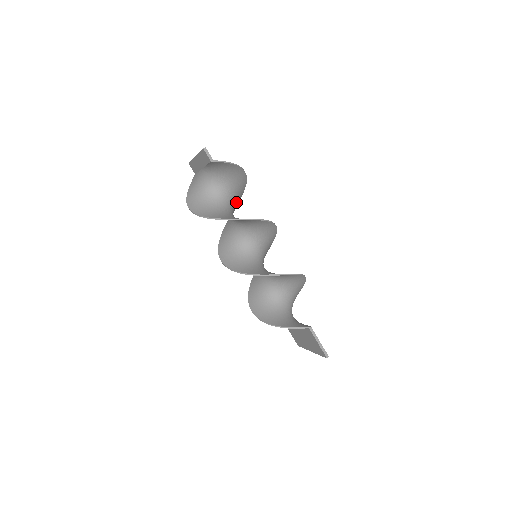
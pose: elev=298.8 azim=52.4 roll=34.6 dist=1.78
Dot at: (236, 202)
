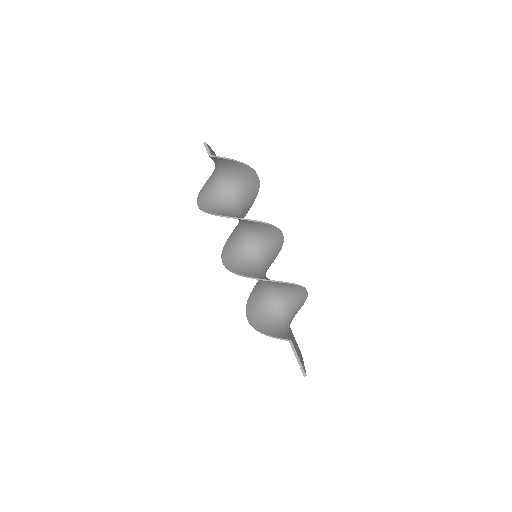
Dot at: (249, 198)
